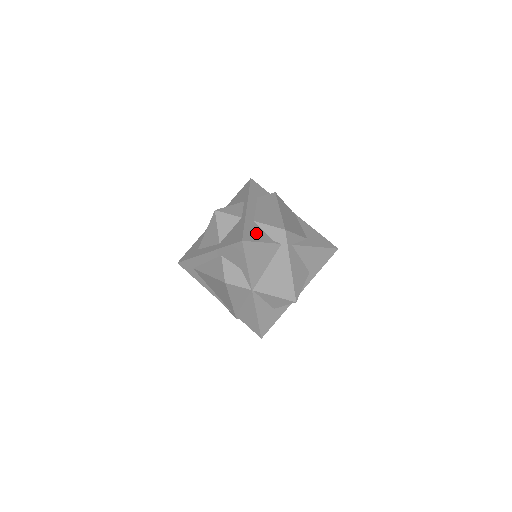
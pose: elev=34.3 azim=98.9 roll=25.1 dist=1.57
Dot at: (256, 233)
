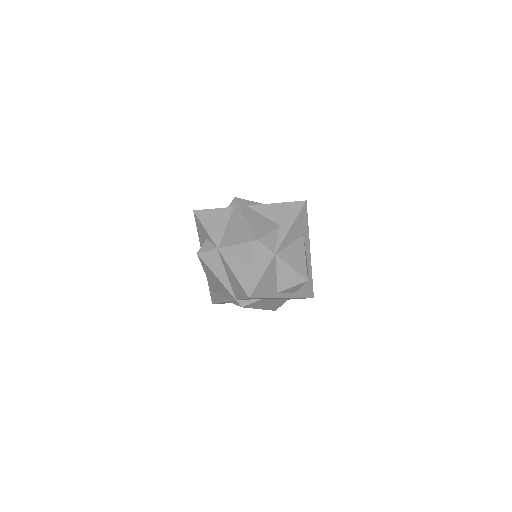
Dot at: occluded
